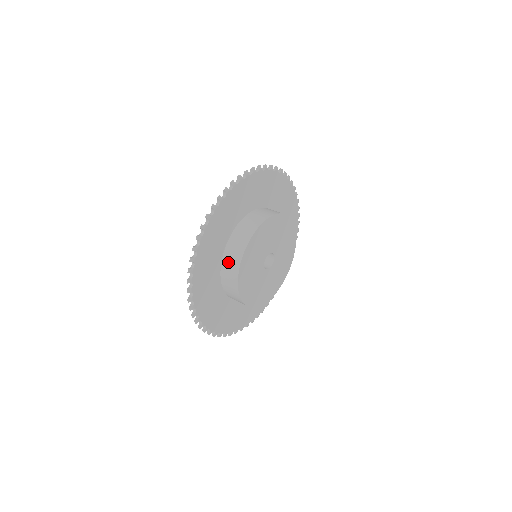
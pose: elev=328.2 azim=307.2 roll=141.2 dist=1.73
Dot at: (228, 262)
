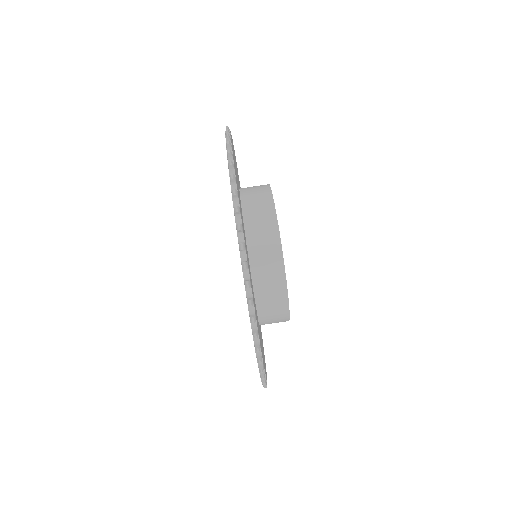
Dot at: occluded
